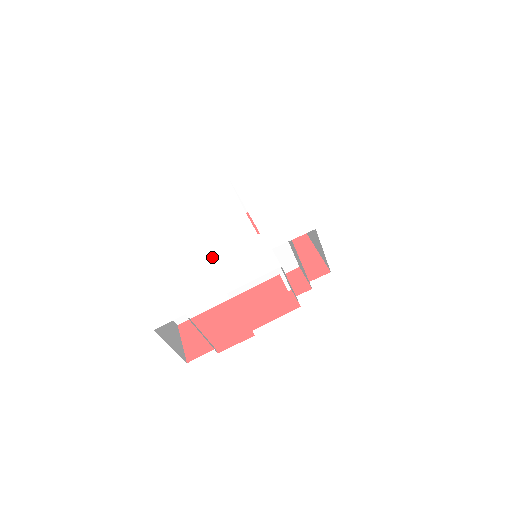
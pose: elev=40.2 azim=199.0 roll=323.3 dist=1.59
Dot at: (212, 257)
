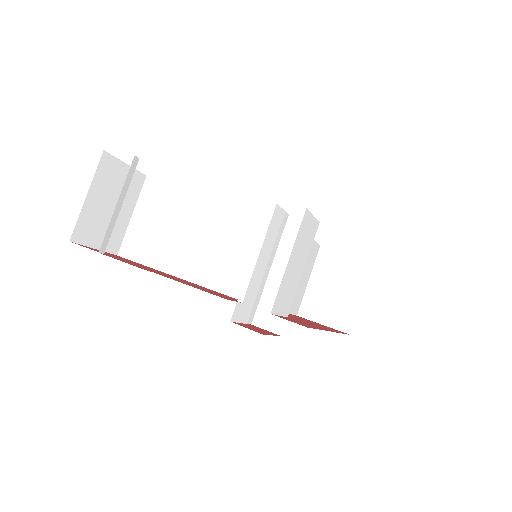
Dot at: (223, 195)
